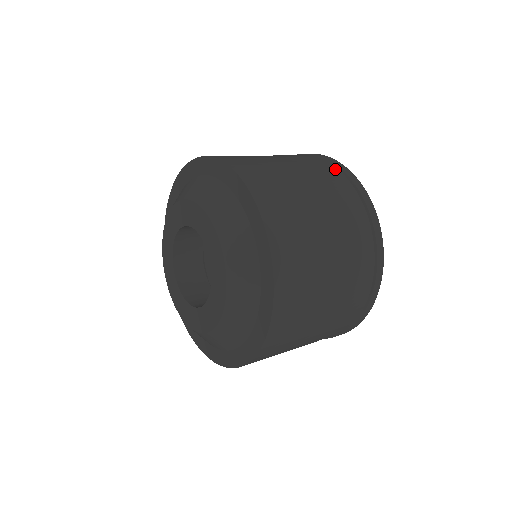
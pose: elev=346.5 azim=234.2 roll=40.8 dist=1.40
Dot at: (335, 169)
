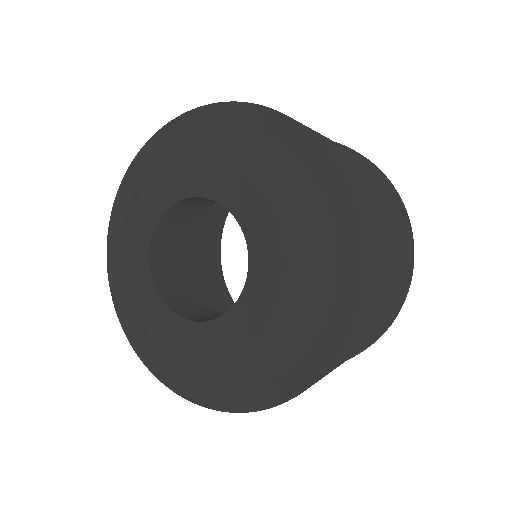
Dot at: (397, 202)
